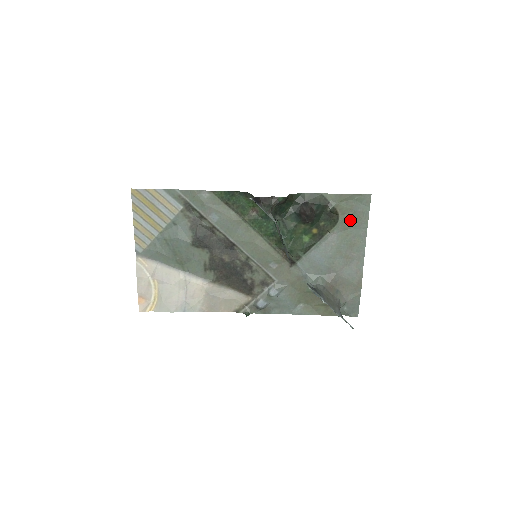
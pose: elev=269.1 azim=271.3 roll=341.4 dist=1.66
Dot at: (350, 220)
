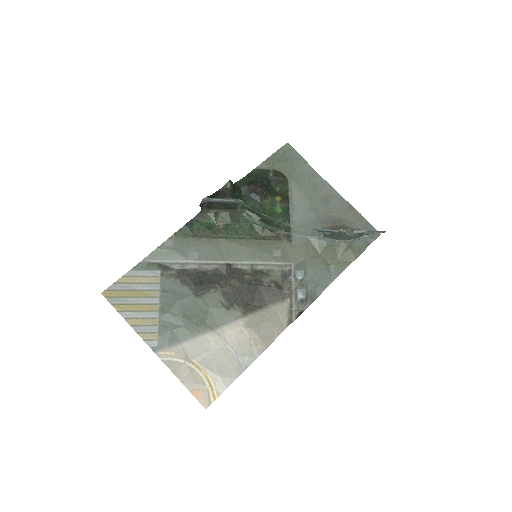
Dot at: (293, 170)
